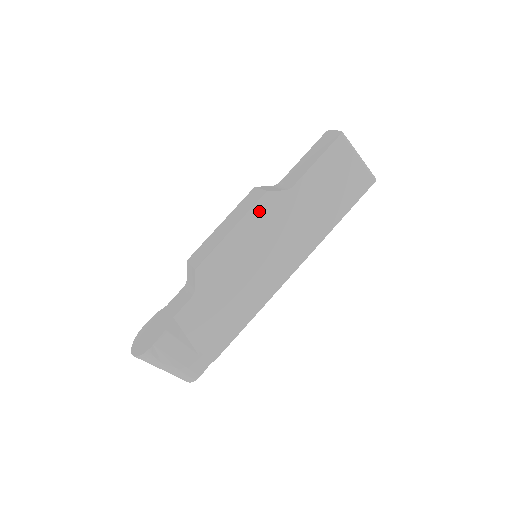
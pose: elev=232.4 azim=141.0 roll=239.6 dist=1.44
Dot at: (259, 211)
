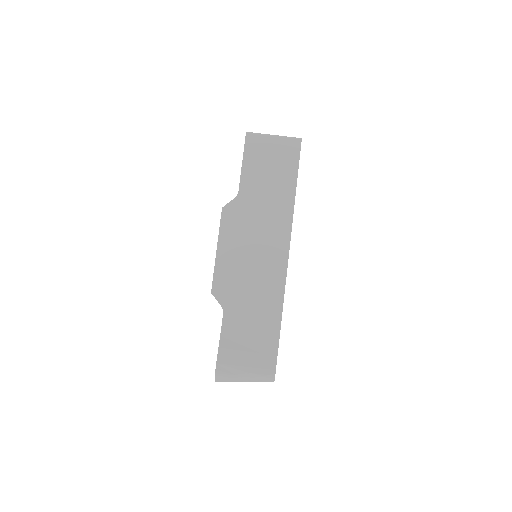
Dot at: (227, 224)
